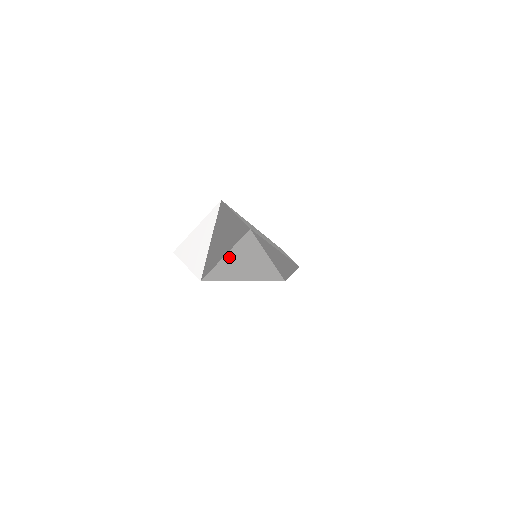
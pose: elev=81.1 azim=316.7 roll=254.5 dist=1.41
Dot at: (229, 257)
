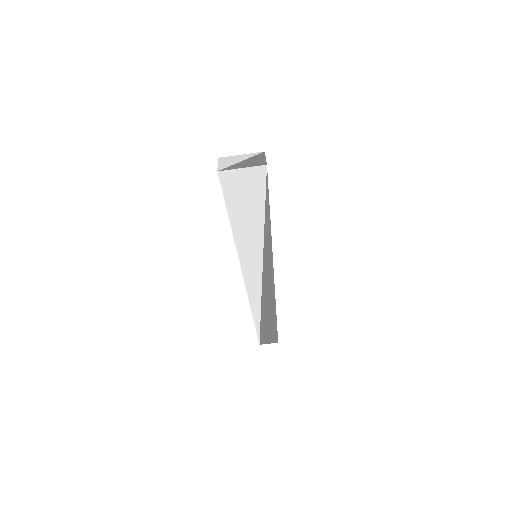
Dot at: (243, 178)
